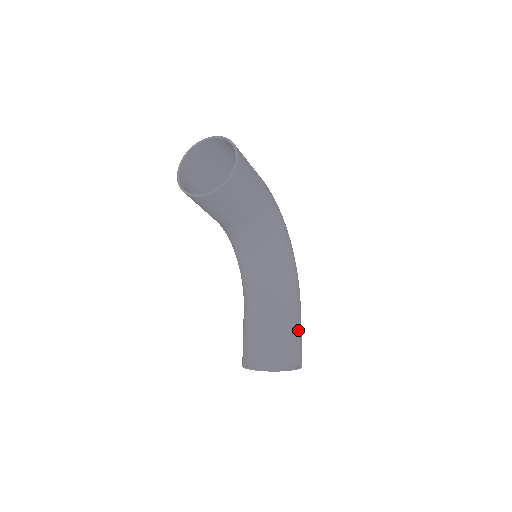
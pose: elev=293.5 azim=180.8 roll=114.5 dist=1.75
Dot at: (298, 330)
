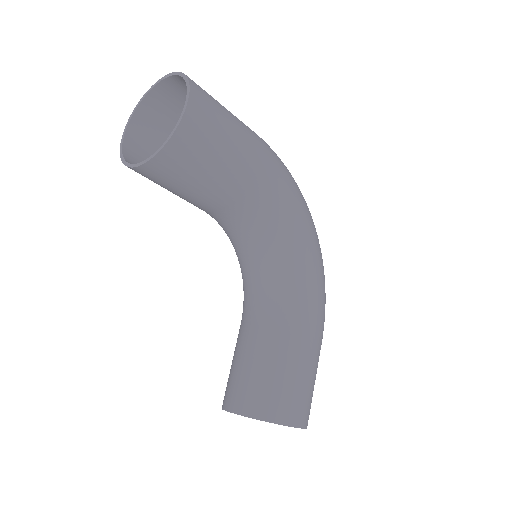
Dot at: (304, 374)
